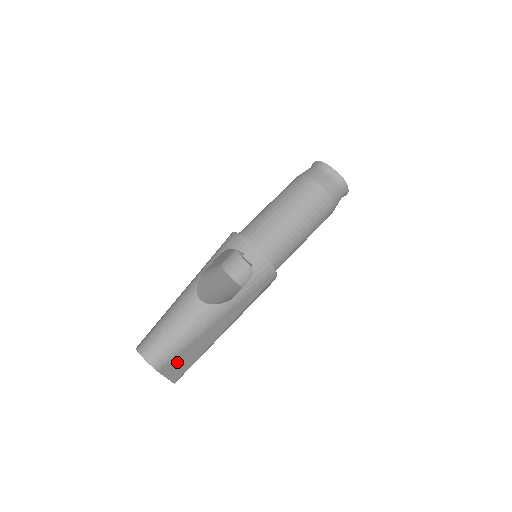
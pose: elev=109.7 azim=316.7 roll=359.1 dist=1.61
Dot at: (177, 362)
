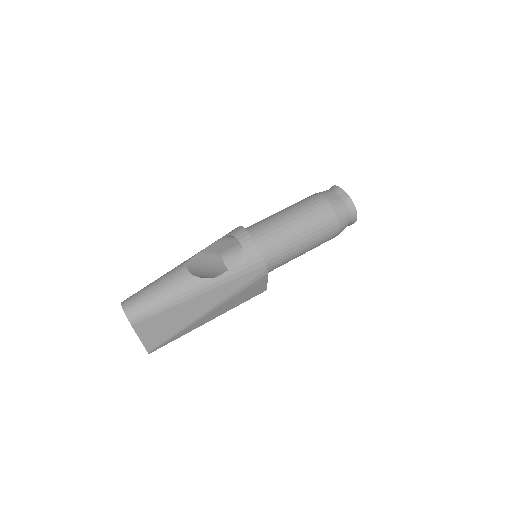
Dot at: (153, 325)
